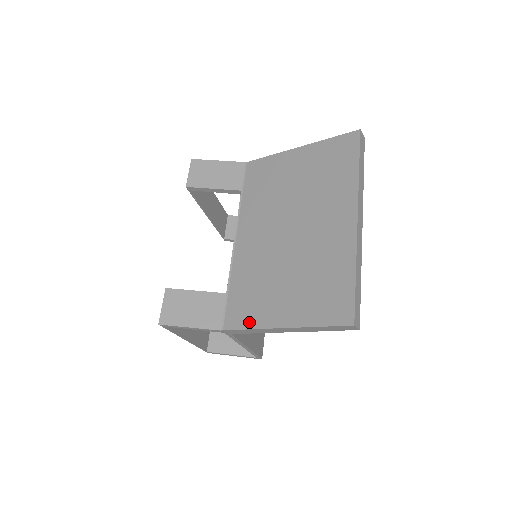
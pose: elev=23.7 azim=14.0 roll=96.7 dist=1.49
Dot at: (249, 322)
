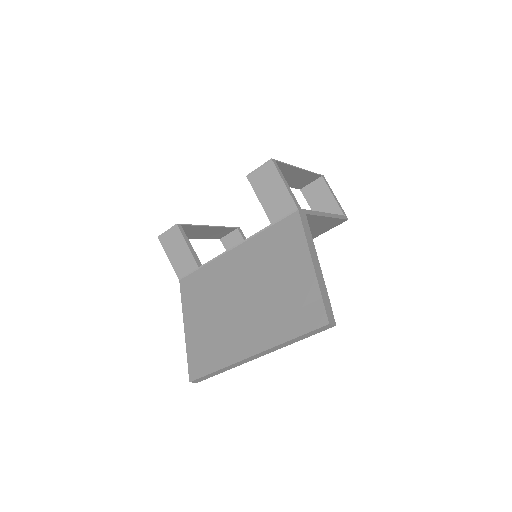
Dot at: (185, 299)
